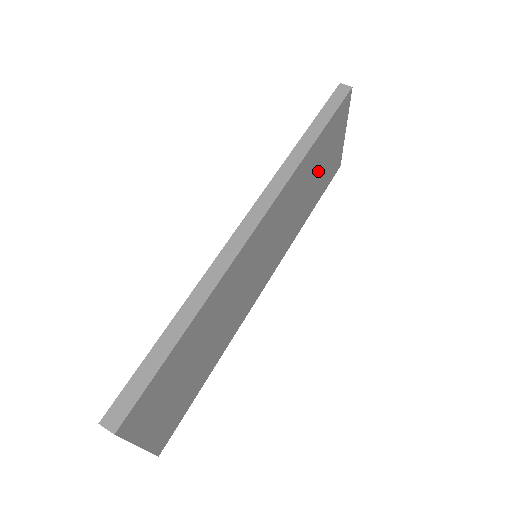
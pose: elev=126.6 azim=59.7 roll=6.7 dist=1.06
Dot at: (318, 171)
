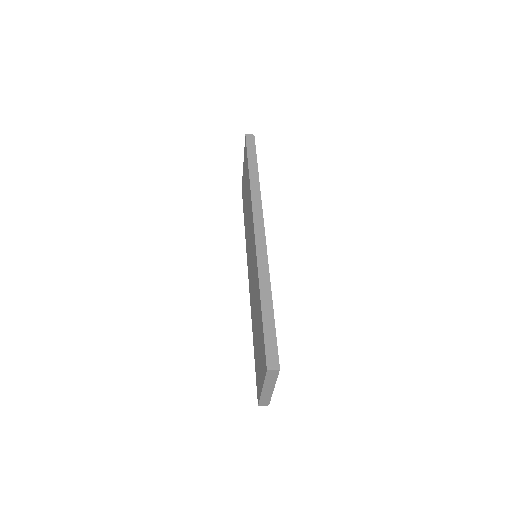
Dot at: occluded
